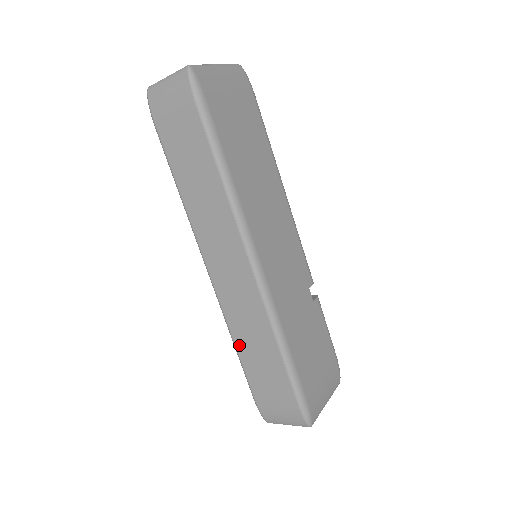
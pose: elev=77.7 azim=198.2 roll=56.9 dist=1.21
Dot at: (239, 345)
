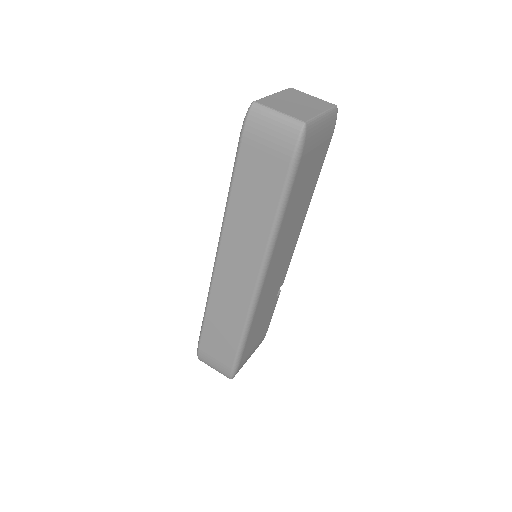
Dot at: (210, 314)
